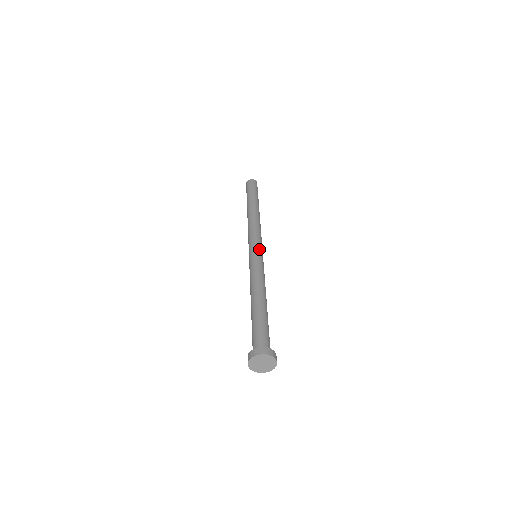
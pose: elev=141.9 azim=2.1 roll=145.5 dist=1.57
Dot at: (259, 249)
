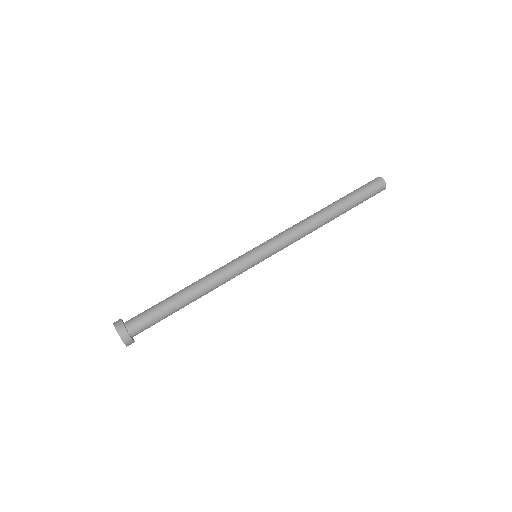
Dot at: (263, 258)
